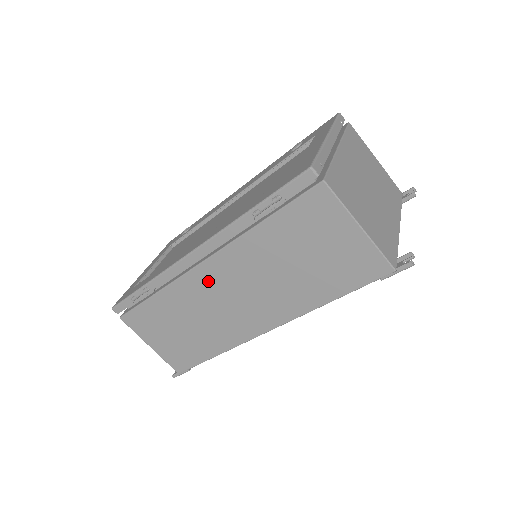
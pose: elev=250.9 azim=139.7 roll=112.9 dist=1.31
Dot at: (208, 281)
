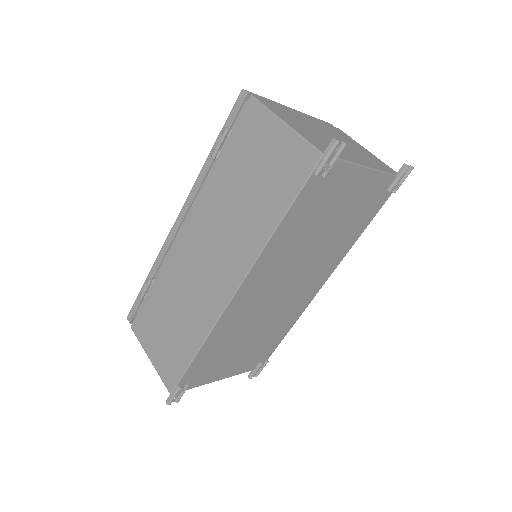
Dot at: (187, 247)
